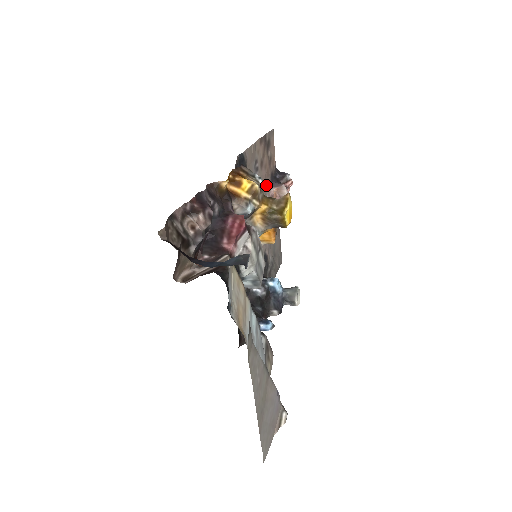
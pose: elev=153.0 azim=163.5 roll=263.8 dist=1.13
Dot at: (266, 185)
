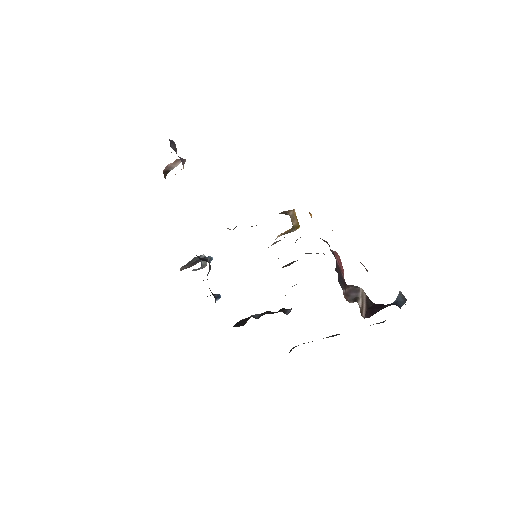
Dot at: occluded
